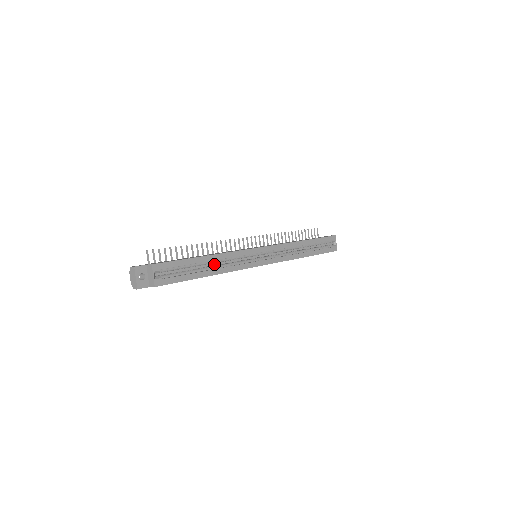
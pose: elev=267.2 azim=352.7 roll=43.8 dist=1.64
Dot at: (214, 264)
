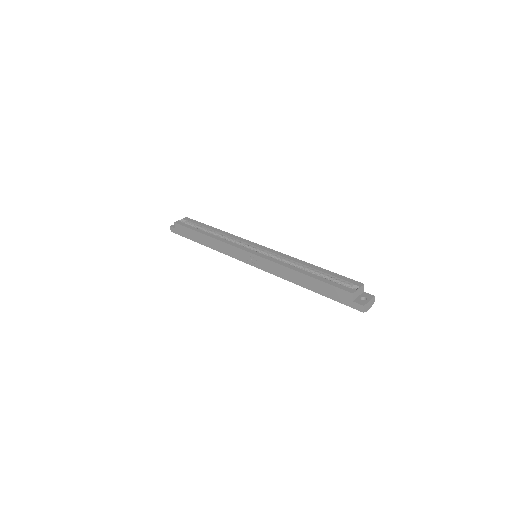
Dot at: occluded
